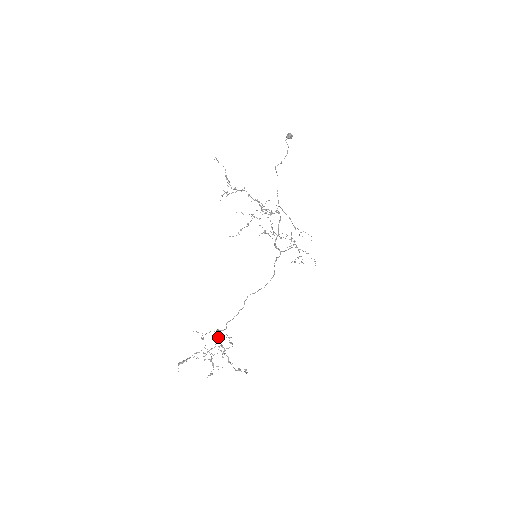
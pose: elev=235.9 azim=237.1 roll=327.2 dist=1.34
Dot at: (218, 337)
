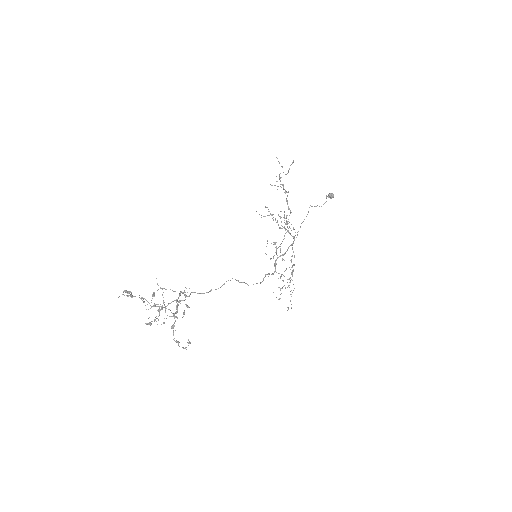
Dot at: (178, 297)
